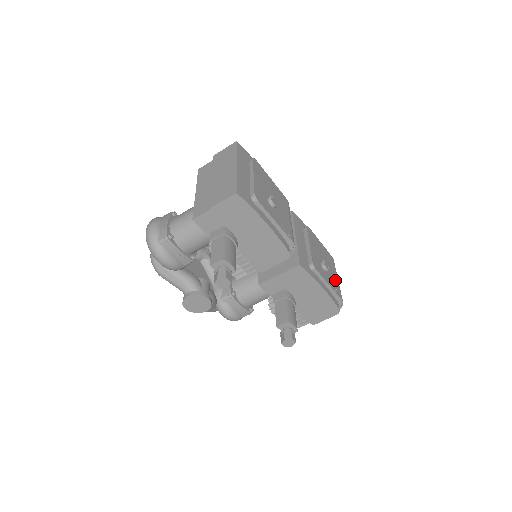
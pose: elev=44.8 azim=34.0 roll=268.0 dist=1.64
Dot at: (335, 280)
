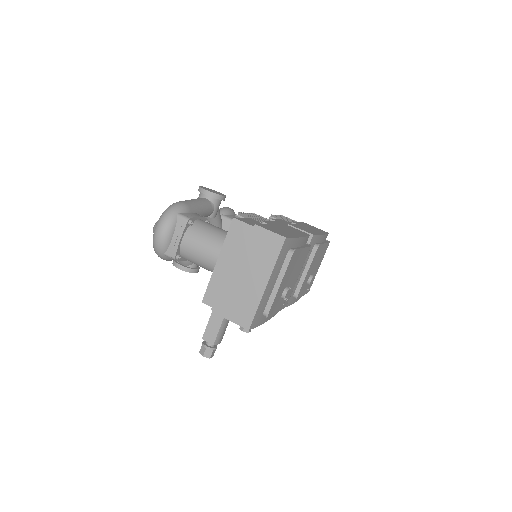
Dot at: (315, 275)
